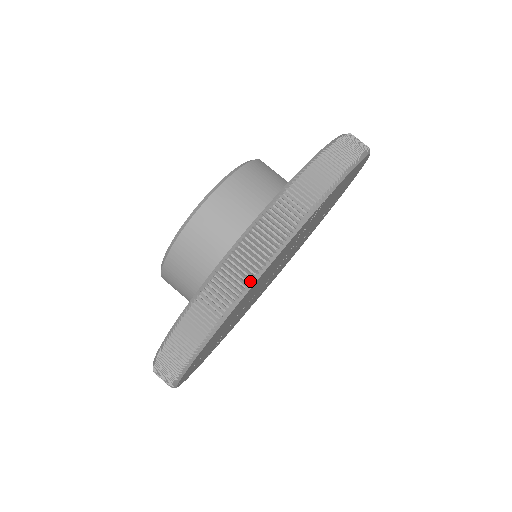
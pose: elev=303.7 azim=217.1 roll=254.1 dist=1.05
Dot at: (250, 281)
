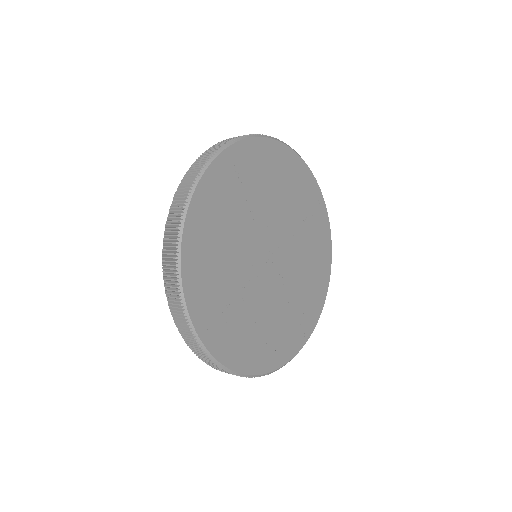
Dot at: (186, 203)
